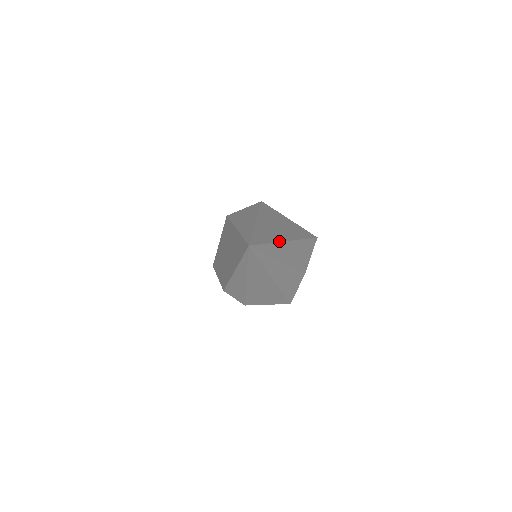
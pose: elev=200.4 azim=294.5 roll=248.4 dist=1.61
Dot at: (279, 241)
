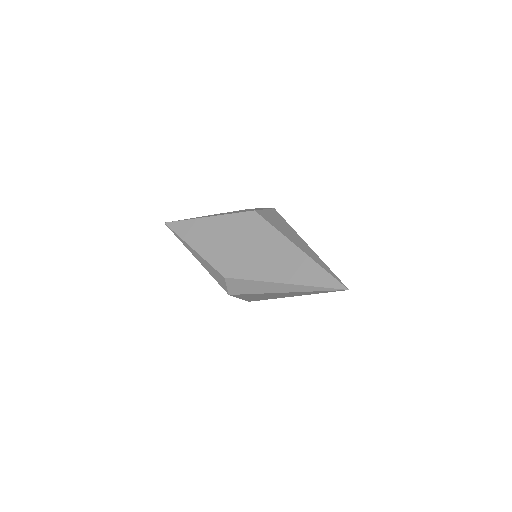
Dot at: occluded
